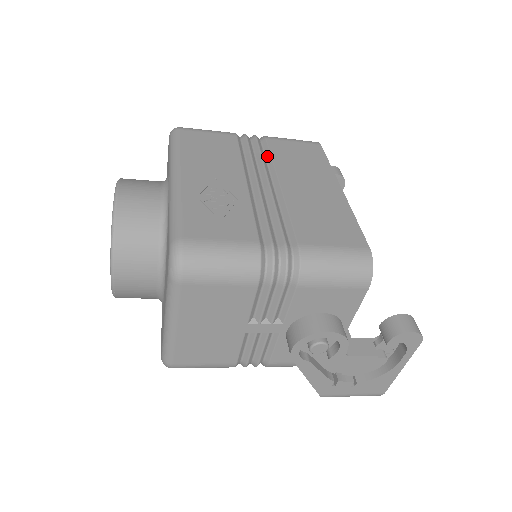
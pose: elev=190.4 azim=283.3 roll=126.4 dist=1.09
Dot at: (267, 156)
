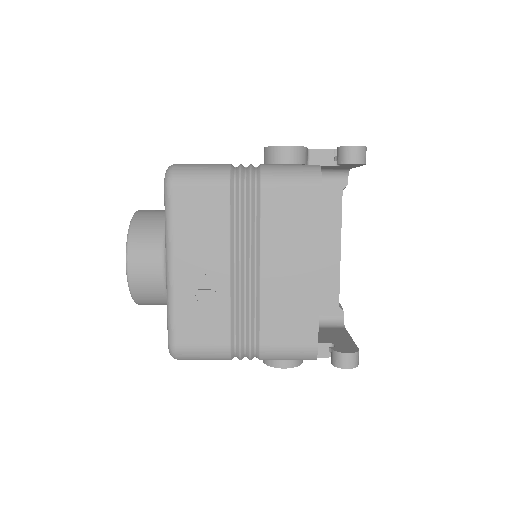
Dot at: (257, 219)
